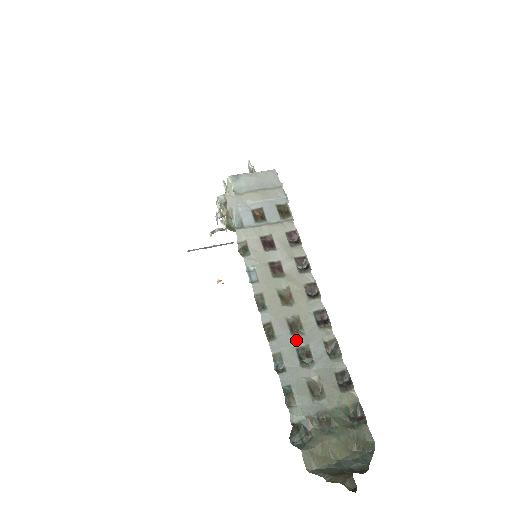
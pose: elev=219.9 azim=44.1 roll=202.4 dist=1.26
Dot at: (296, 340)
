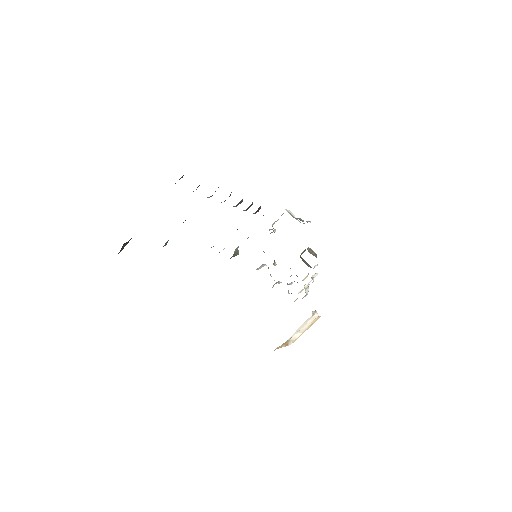
Dot at: occluded
